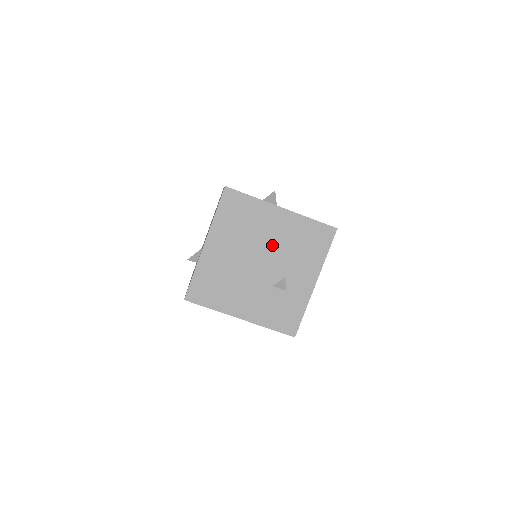
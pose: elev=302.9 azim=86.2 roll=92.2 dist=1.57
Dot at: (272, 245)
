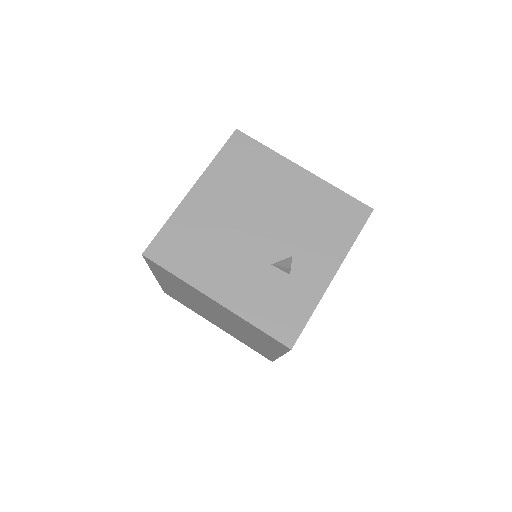
Dot at: (282, 210)
